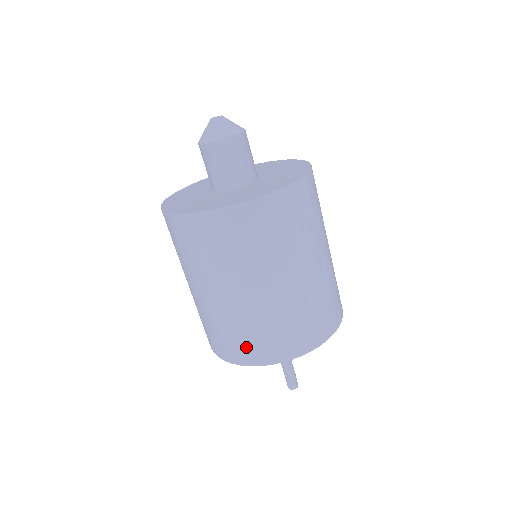
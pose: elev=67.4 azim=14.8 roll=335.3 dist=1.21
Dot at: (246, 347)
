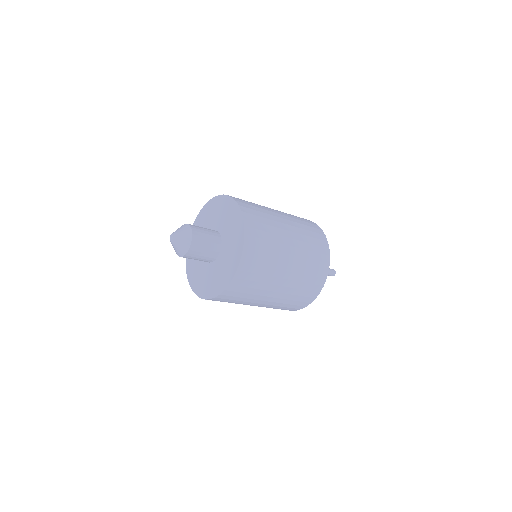
Dot at: occluded
